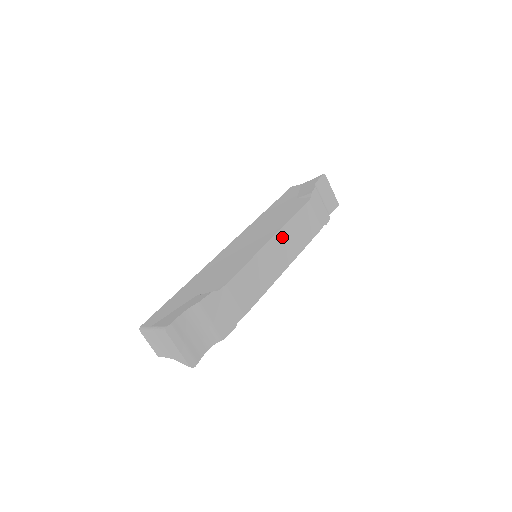
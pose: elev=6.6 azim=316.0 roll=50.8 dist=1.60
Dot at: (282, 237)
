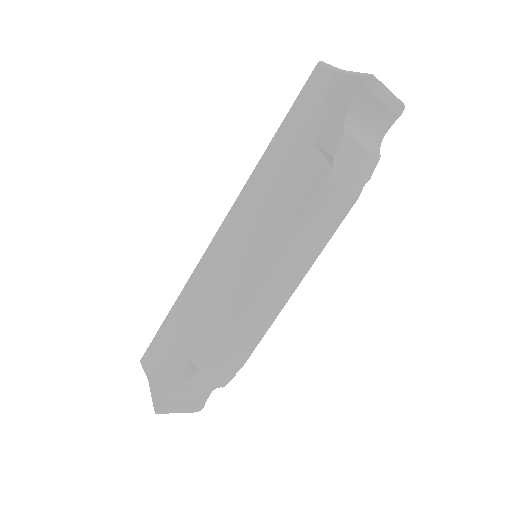
Dot at: (281, 264)
